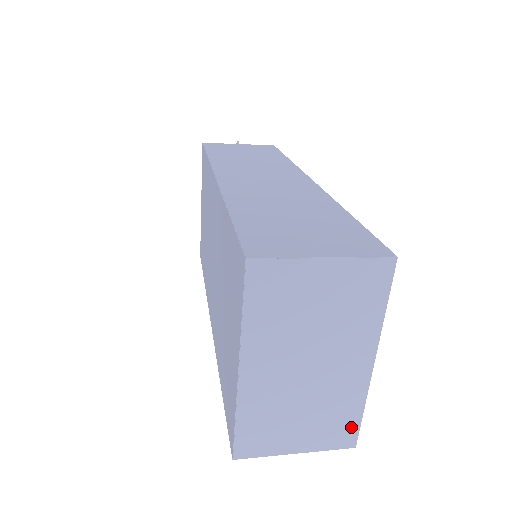
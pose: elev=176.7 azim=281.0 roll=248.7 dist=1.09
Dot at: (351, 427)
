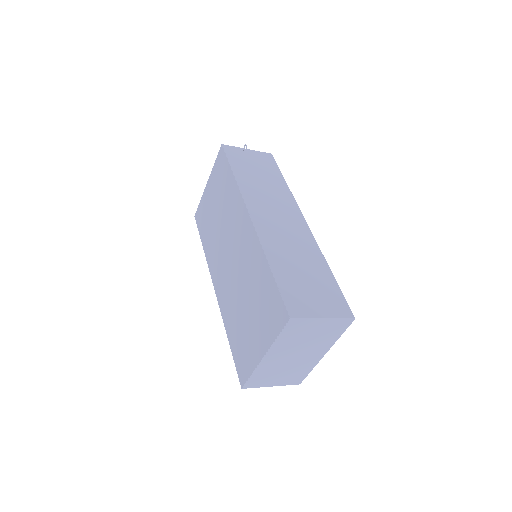
Dot at: (302, 377)
